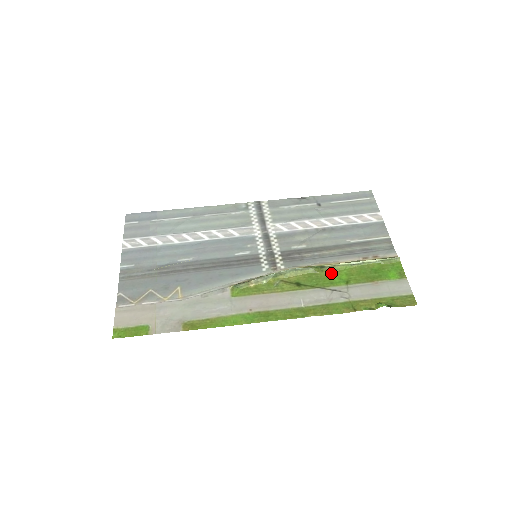
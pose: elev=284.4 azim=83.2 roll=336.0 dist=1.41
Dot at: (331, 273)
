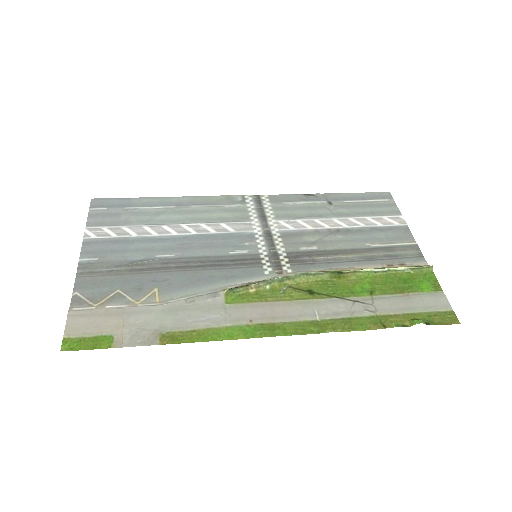
Dot at: (351, 281)
